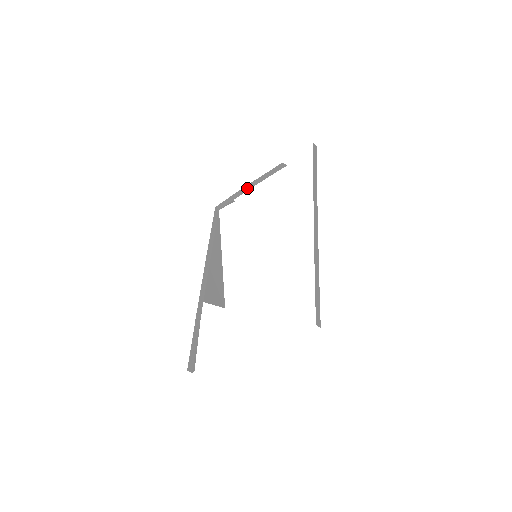
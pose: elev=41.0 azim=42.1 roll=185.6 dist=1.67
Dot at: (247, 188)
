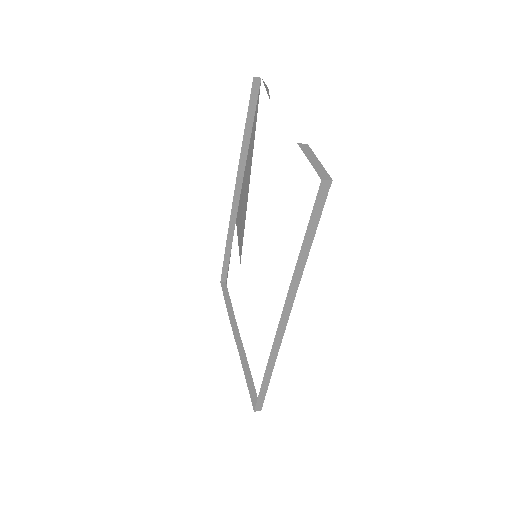
Dot at: occluded
